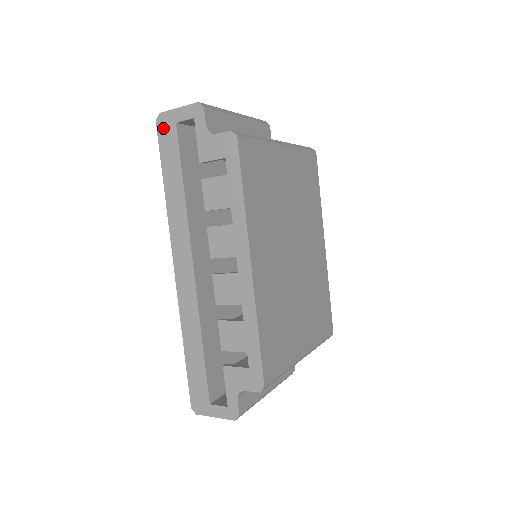
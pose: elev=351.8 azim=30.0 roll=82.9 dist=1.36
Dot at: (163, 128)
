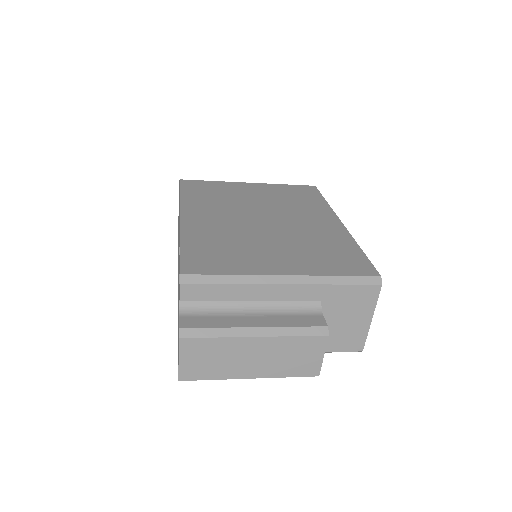
Dot at: occluded
